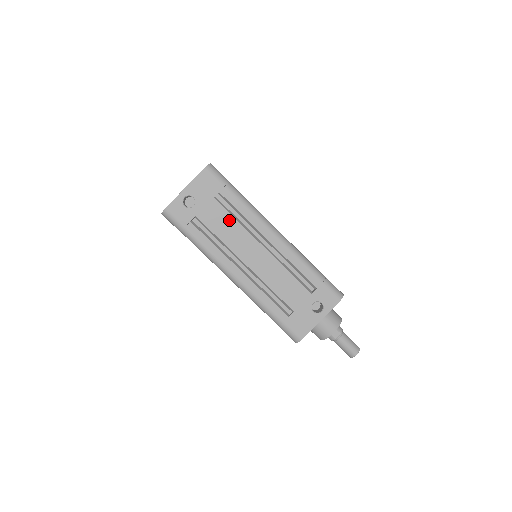
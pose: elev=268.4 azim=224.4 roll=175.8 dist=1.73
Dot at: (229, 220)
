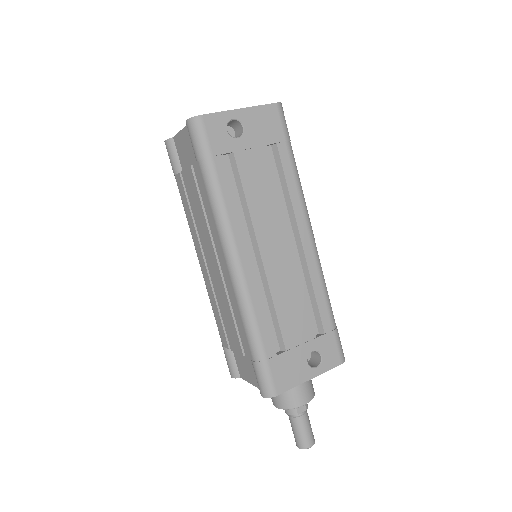
Dot at: (270, 185)
